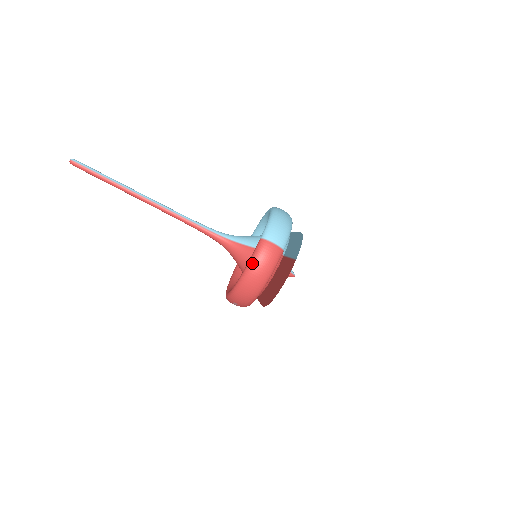
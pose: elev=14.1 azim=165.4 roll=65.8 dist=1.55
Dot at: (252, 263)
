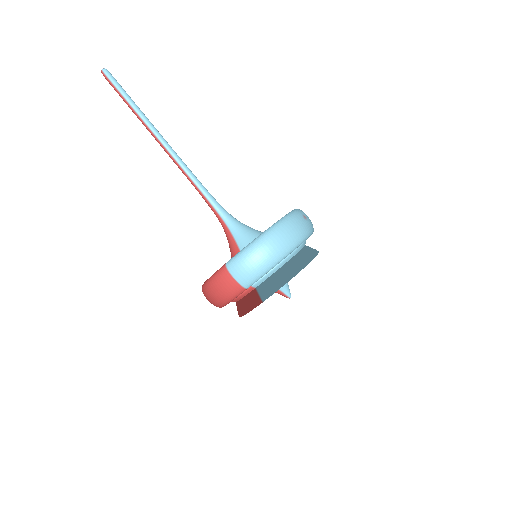
Dot at: (208, 283)
